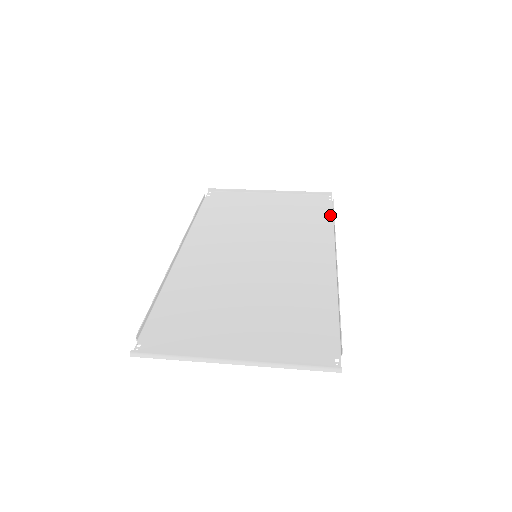
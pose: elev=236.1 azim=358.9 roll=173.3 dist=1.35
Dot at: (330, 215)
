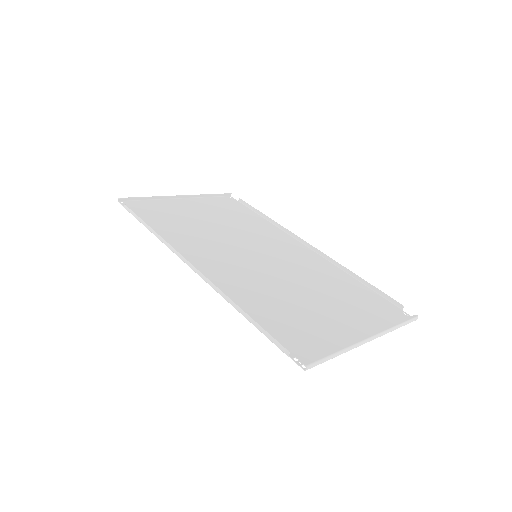
Dot at: (254, 213)
